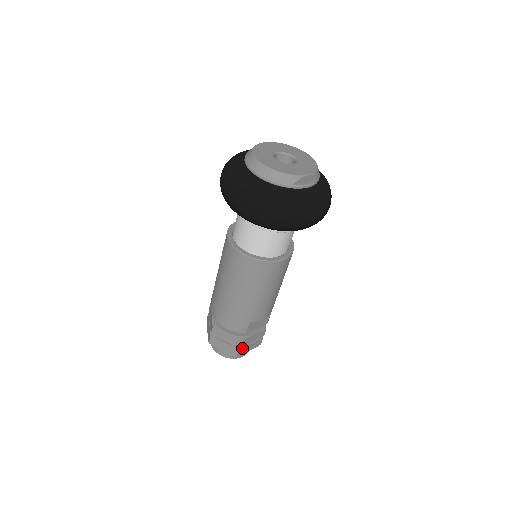
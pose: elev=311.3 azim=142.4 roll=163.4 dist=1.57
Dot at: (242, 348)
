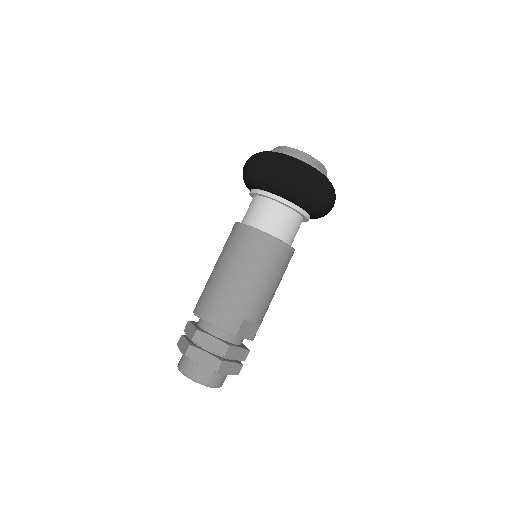
Dot at: (225, 361)
